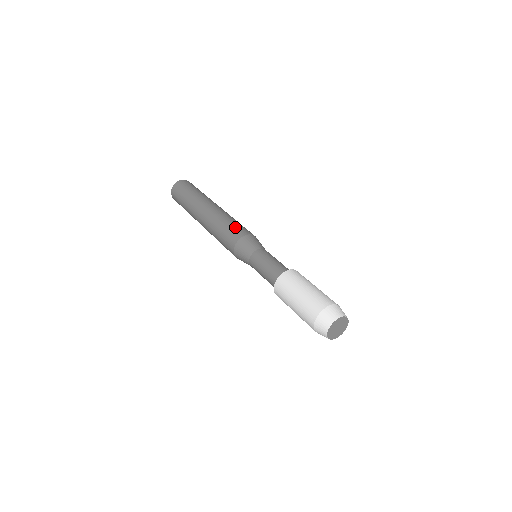
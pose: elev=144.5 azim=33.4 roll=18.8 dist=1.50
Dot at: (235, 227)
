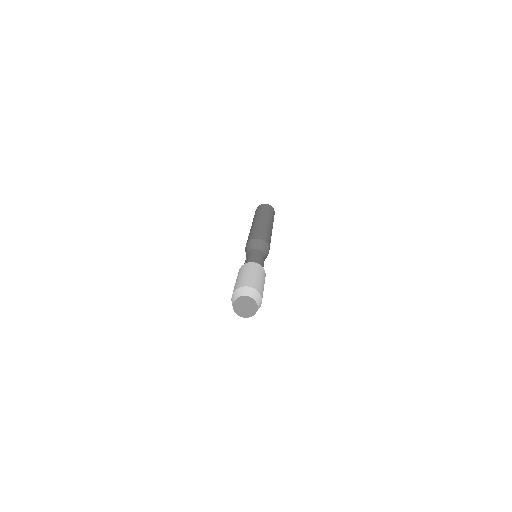
Dot at: (249, 237)
